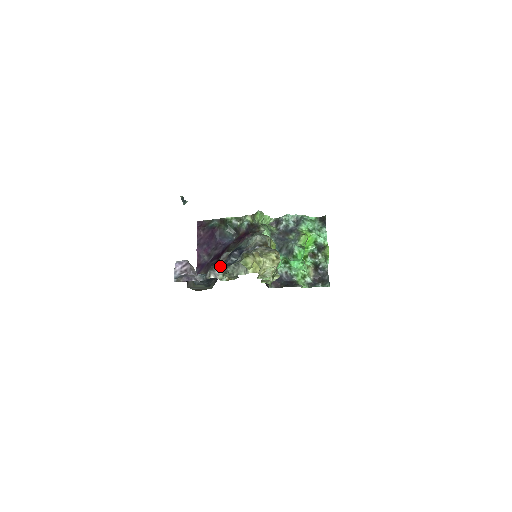
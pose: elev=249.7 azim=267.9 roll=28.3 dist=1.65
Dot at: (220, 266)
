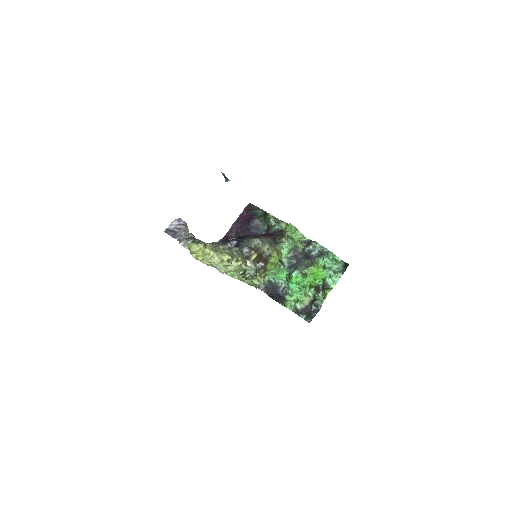
Dot at: occluded
